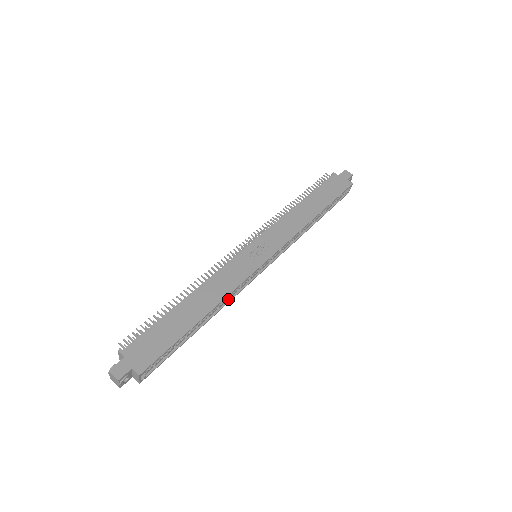
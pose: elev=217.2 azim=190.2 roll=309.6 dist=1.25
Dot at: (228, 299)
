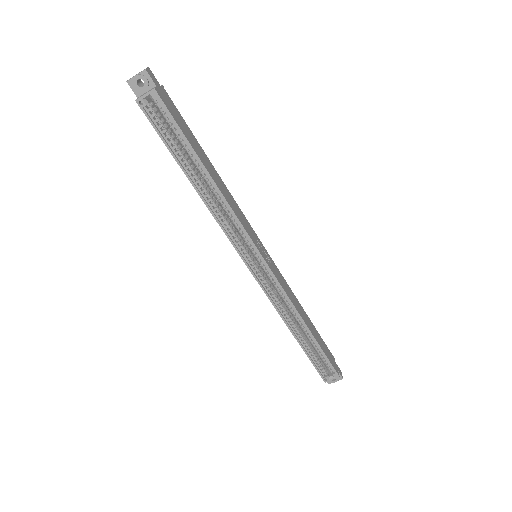
Dot at: (218, 218)
